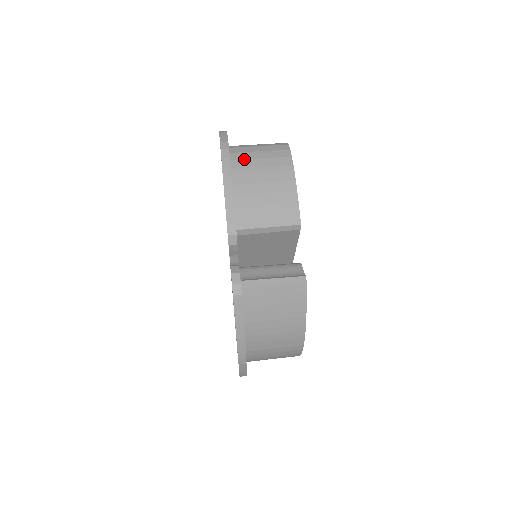
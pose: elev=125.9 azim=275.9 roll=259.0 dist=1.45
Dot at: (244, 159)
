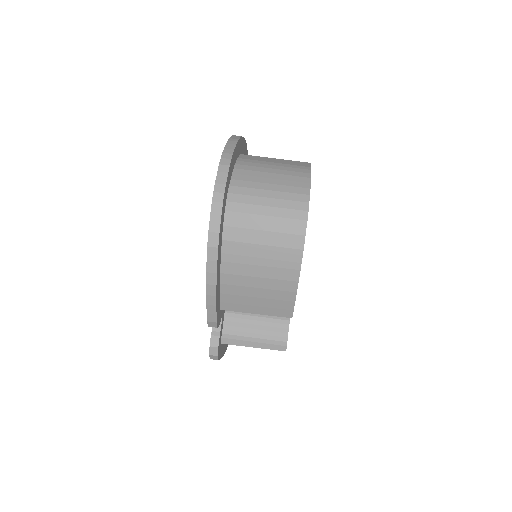
Dot at: (240, 242)
